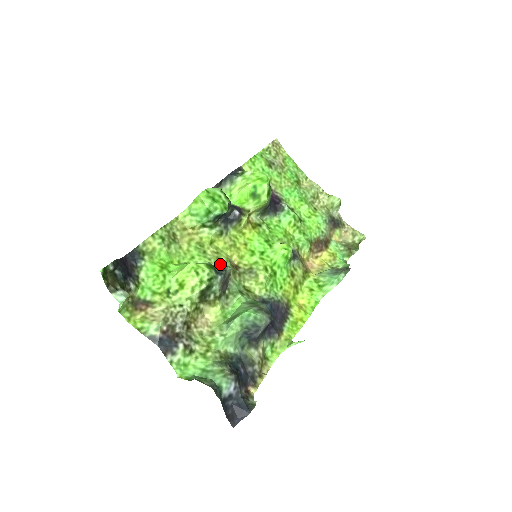
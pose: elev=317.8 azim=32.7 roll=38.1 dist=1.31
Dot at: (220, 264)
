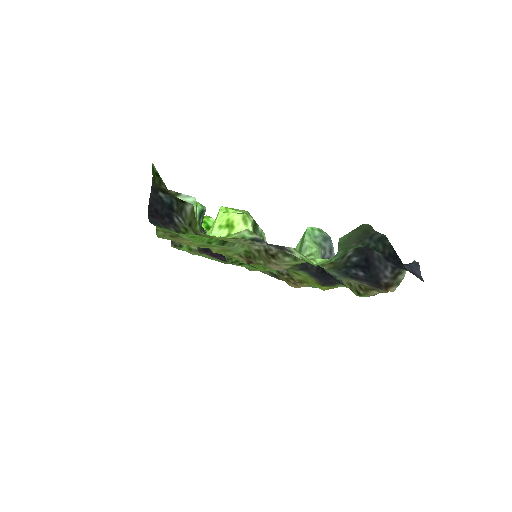
Dot at: (237, 248)
